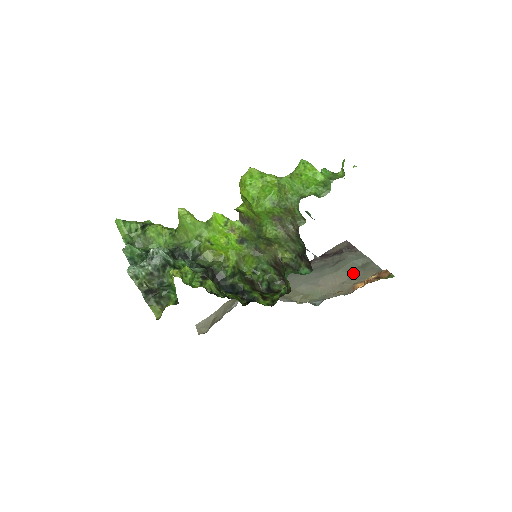
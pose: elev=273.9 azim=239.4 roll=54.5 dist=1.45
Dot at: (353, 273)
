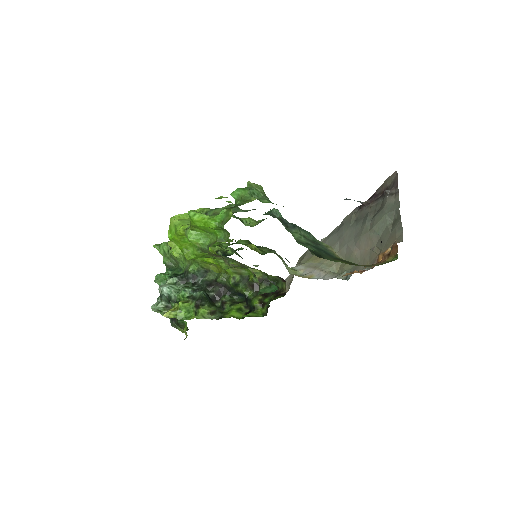
Dot at: (382, 235)
